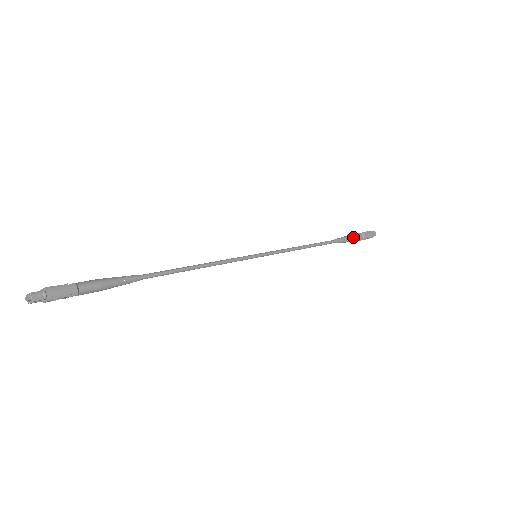
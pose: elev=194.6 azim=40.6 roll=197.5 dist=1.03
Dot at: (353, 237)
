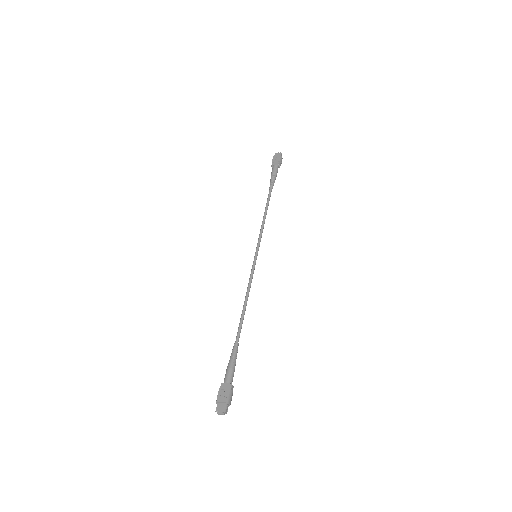
Dot at: (276, 174)
